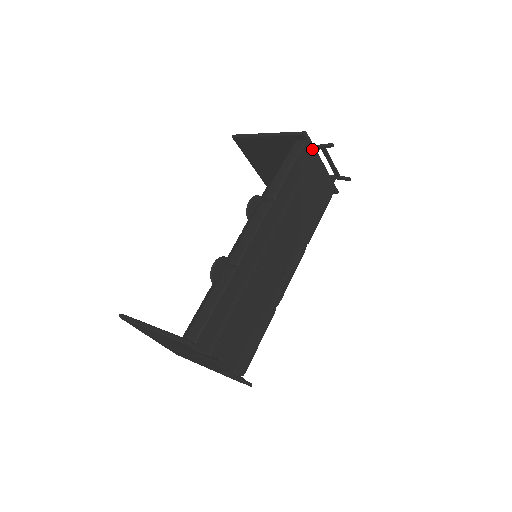
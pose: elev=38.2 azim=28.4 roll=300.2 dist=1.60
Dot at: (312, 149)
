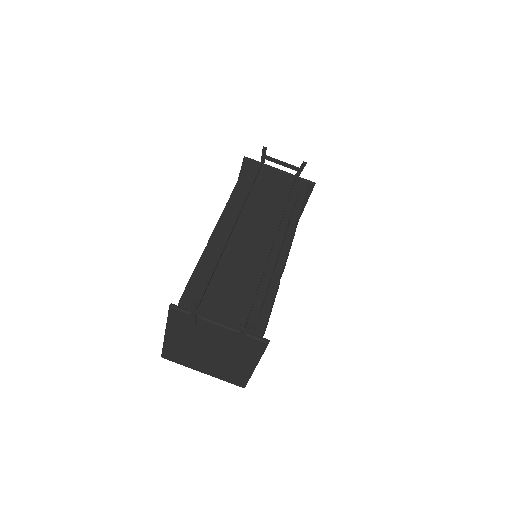
Dot at: (259, 164)
